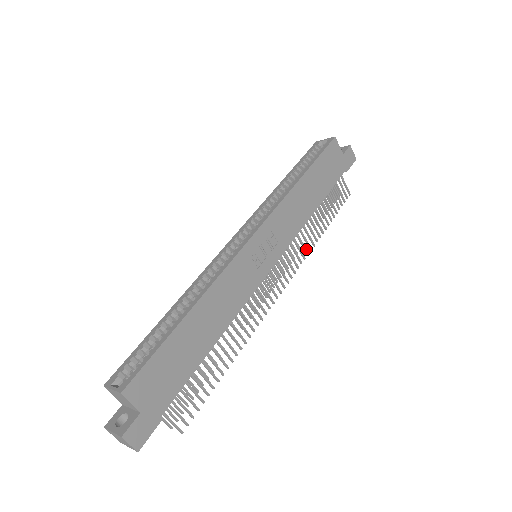
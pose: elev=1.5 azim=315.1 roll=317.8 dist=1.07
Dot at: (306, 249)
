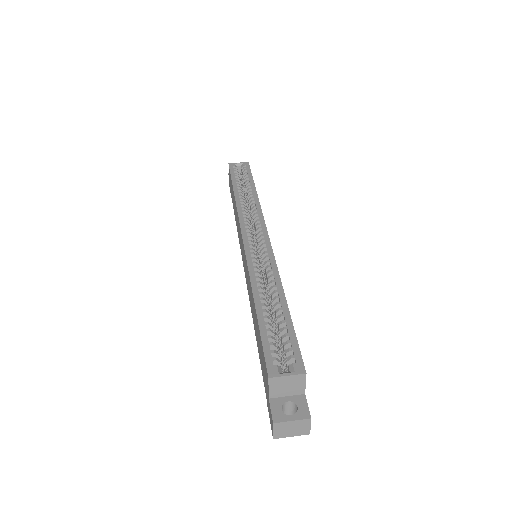
Dot at: occluded
